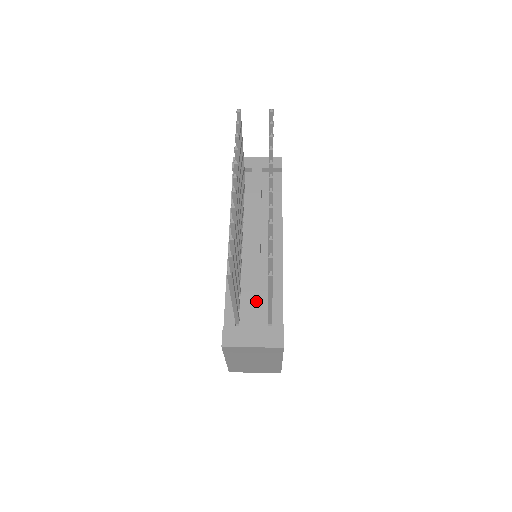
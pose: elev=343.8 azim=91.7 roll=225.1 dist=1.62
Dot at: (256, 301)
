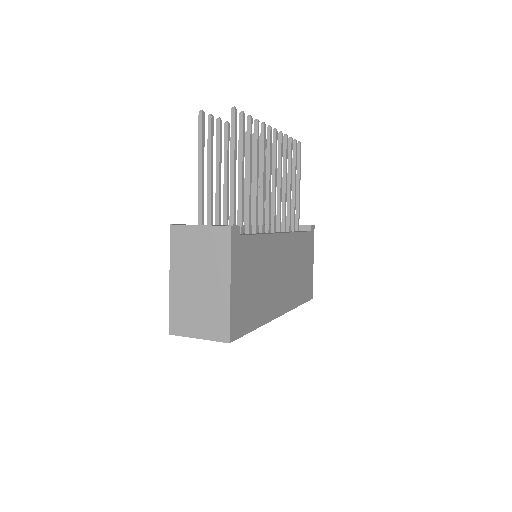
Dot at: occluded
